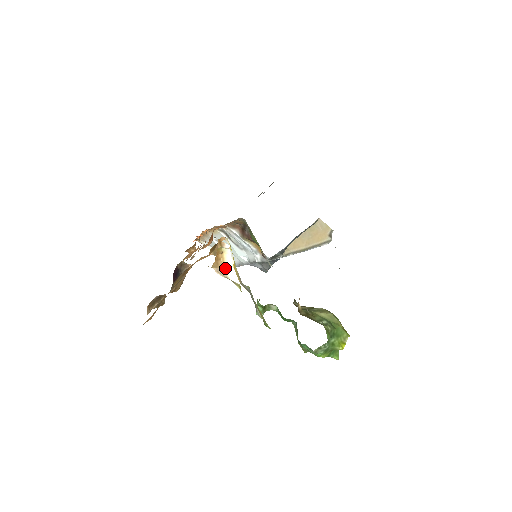
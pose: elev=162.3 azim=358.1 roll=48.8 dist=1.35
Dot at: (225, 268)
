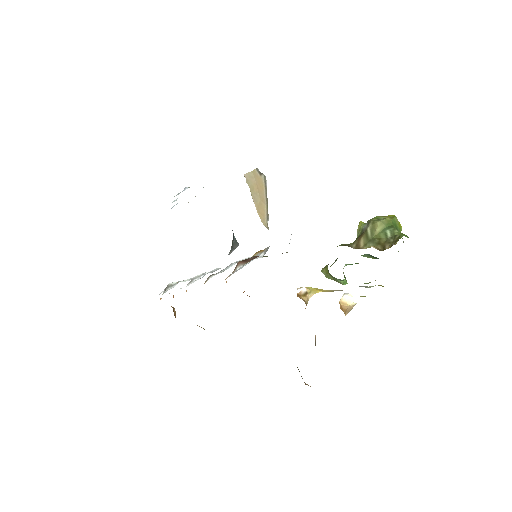
Dot at: (349, 304)
